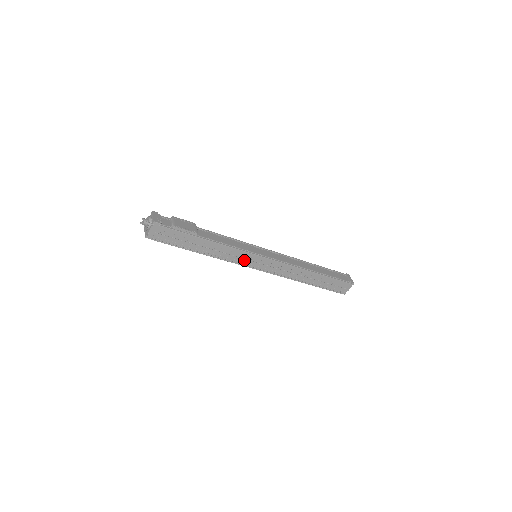
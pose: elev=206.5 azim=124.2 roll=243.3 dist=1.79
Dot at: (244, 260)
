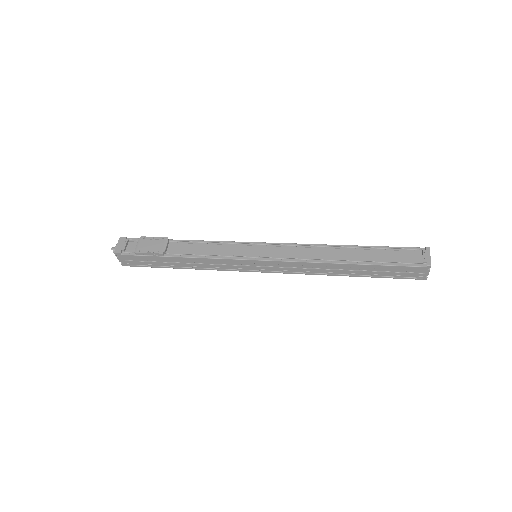
Dot at: (237, 266)
